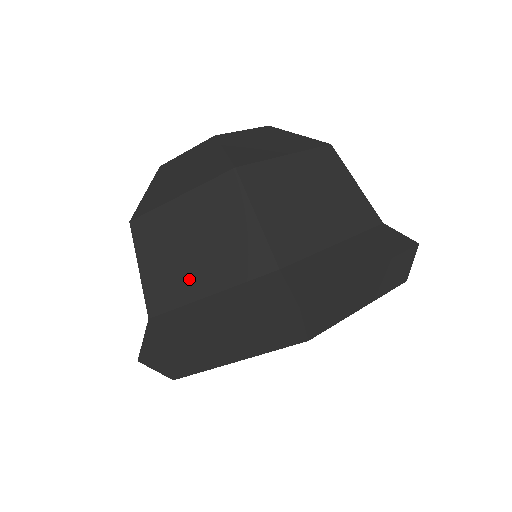
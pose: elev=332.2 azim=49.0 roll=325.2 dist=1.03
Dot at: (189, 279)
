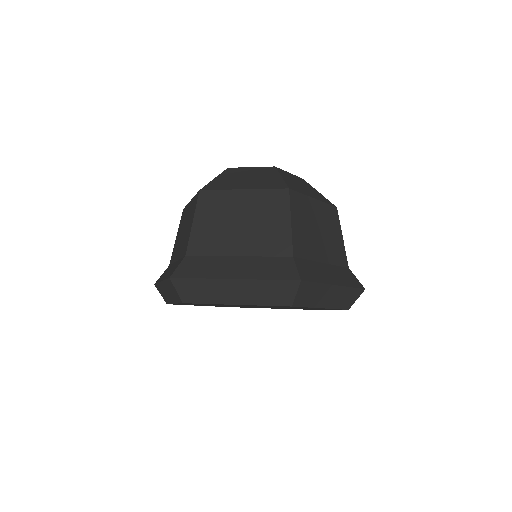
Dot at: (178, 249)
